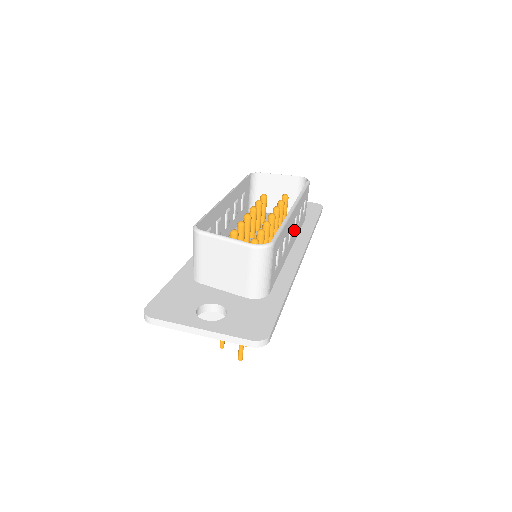
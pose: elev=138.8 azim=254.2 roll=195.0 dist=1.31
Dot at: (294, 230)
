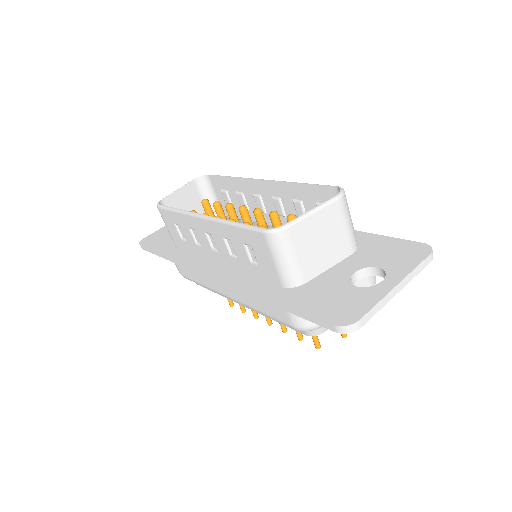
Dot at: (261, 209)
